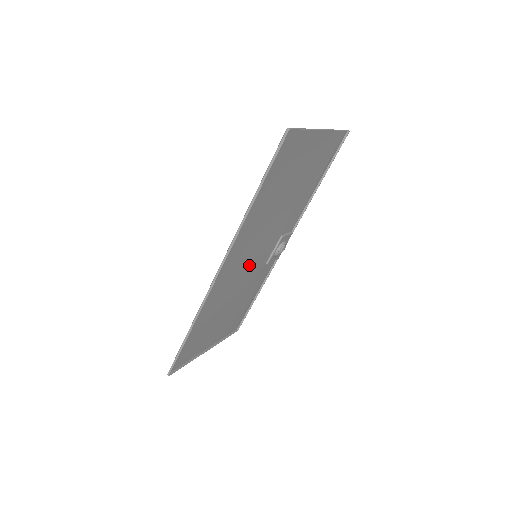
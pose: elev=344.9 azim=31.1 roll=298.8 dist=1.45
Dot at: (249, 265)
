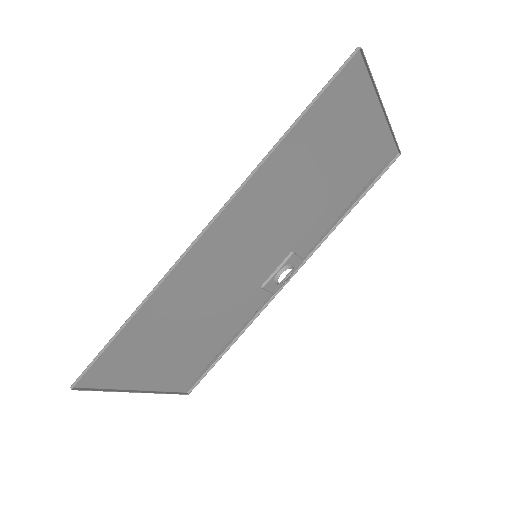
Dot at: (244, 264)
